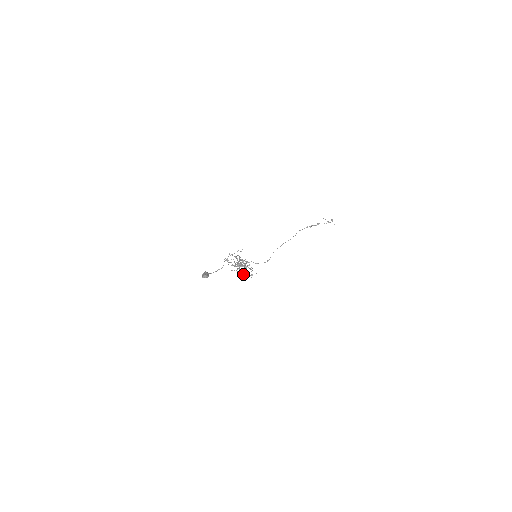
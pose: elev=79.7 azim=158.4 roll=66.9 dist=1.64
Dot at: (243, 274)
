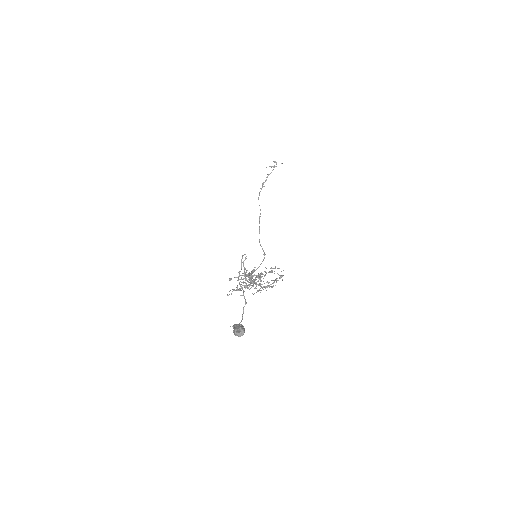
Dot at: occluded
